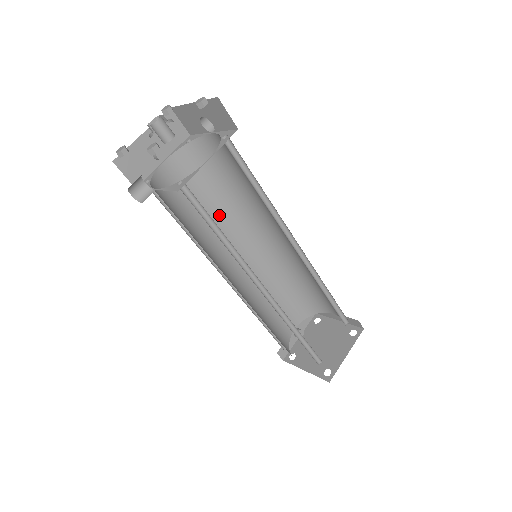
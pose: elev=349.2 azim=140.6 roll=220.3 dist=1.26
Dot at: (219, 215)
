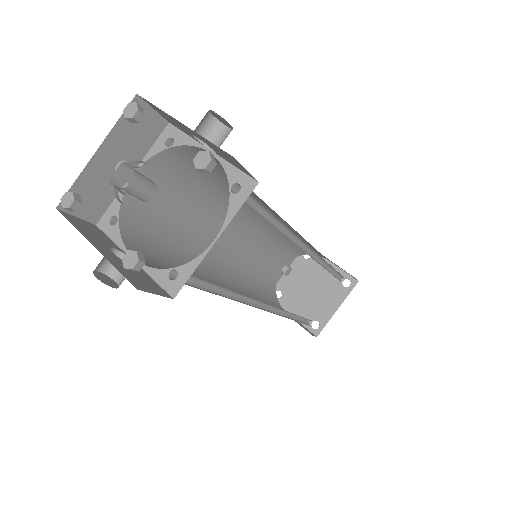
Dot at: (209, 206)
